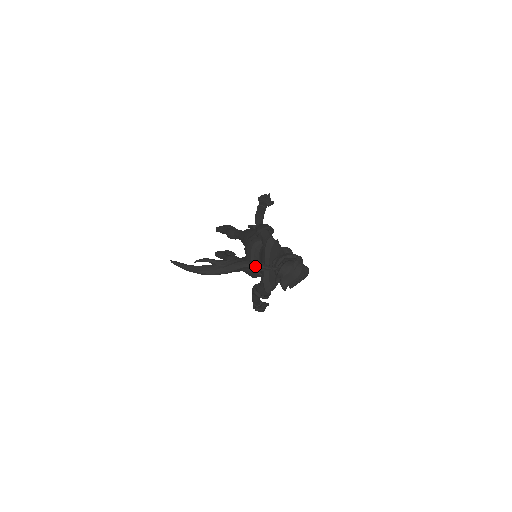
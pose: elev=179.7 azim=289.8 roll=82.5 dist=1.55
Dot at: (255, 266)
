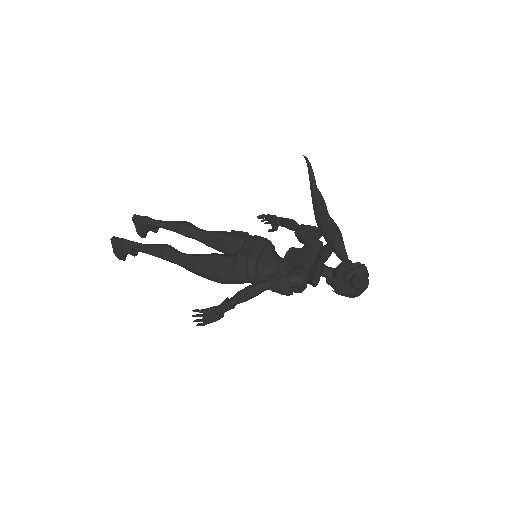
Dot at: (343, 243)
